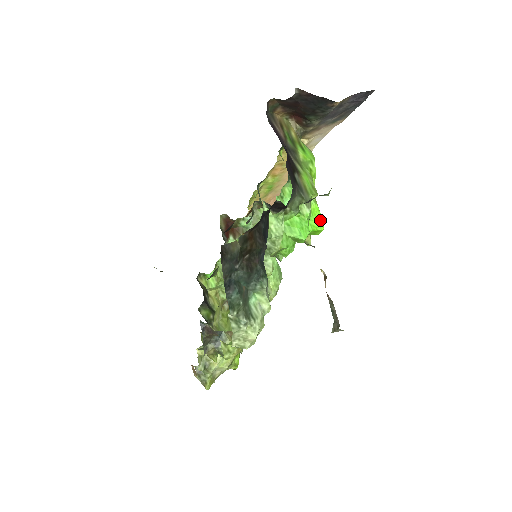
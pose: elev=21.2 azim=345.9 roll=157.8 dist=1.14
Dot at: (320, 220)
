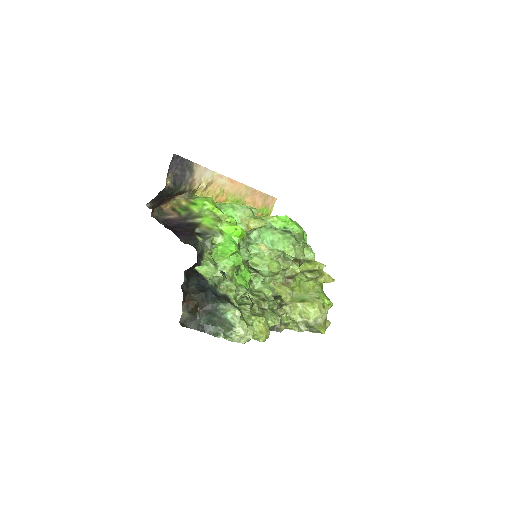
Dot at: (234, 230)
